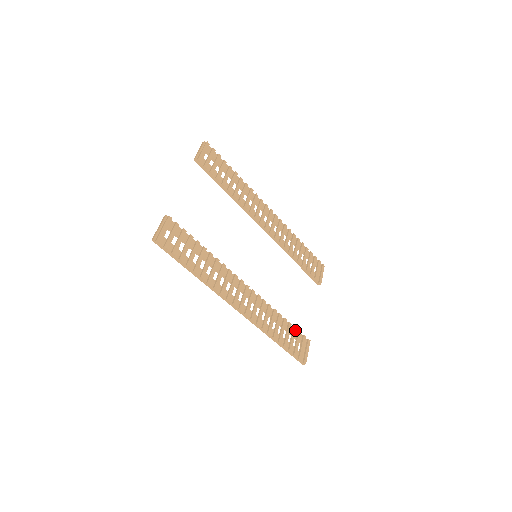
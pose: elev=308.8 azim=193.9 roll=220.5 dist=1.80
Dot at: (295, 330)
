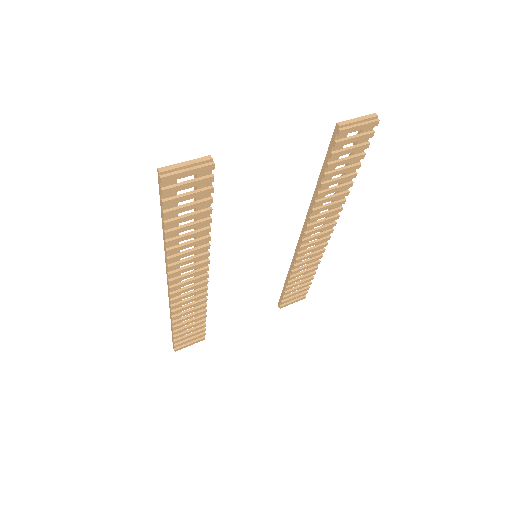
Dot at: (202, 327)
